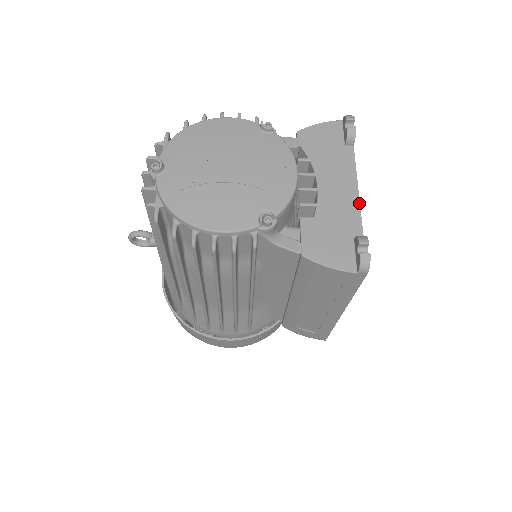
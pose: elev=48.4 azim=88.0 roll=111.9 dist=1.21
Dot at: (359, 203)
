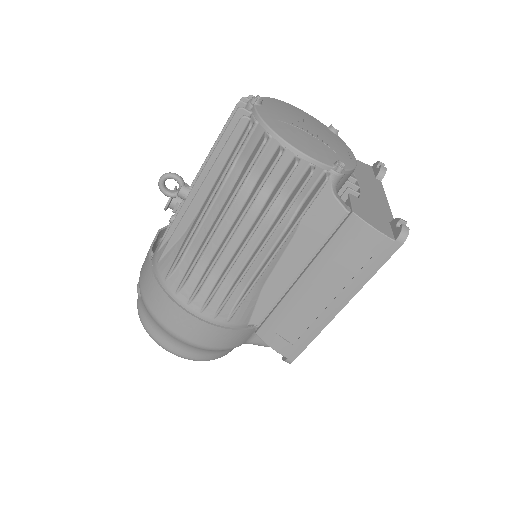
Dot at: occluded
